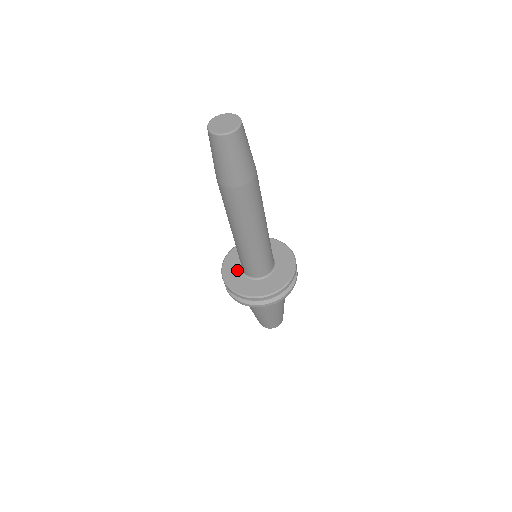
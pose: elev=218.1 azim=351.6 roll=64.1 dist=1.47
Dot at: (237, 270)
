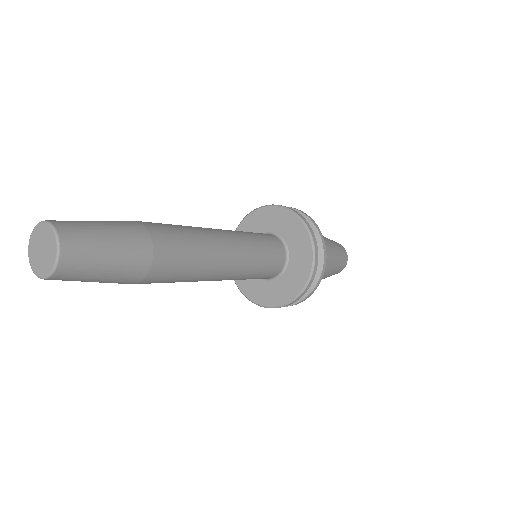
Dot at: (257, 283)
